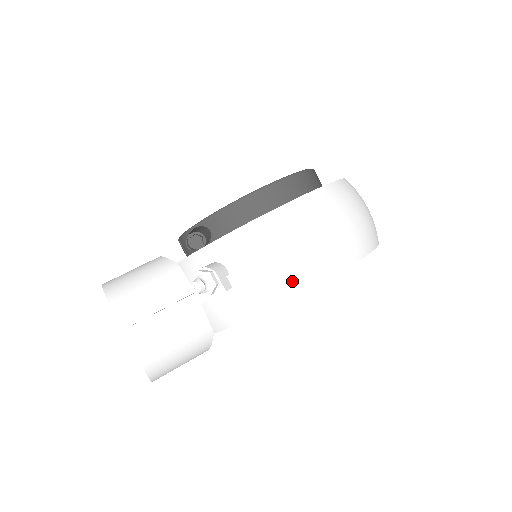
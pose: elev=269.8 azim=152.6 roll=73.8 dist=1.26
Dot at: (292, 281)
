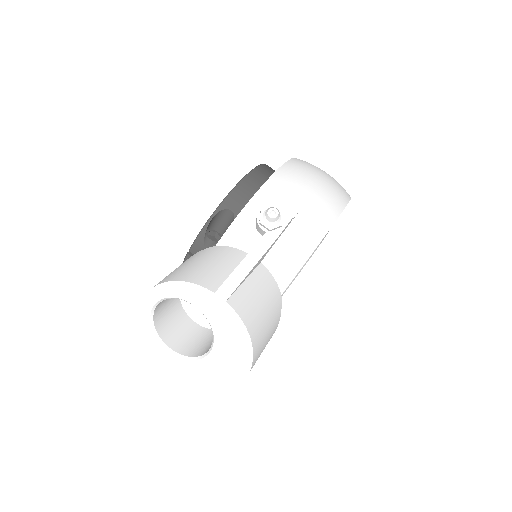
Dot at: (329, 205)
